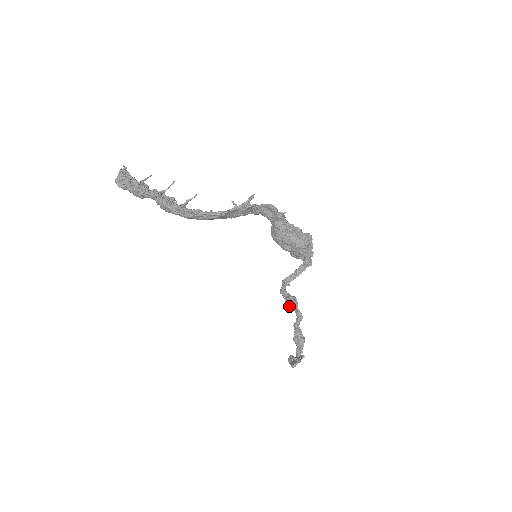
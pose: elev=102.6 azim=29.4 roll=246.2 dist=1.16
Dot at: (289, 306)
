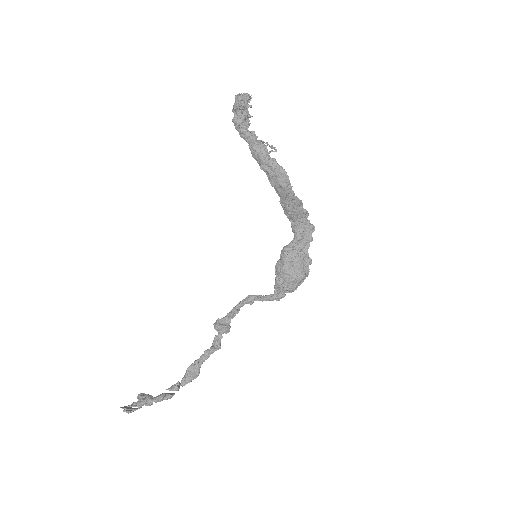
Dot at: (217, 328)
